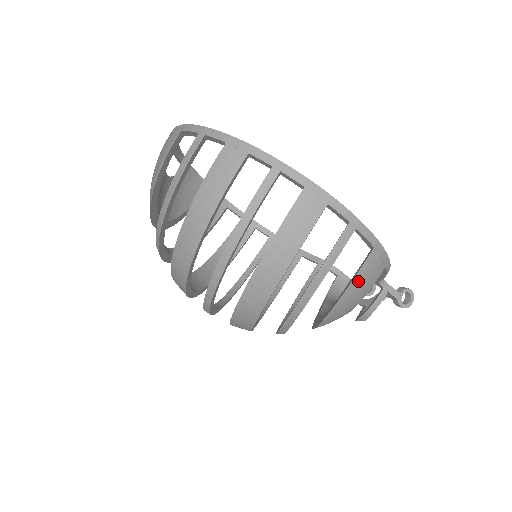
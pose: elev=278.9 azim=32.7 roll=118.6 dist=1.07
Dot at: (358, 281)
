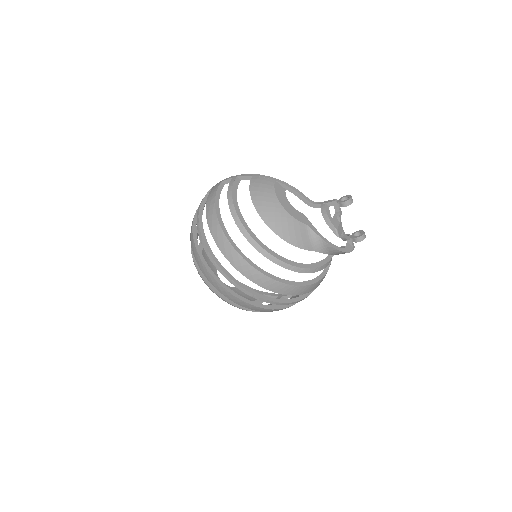
Dot at: (255, 187)
